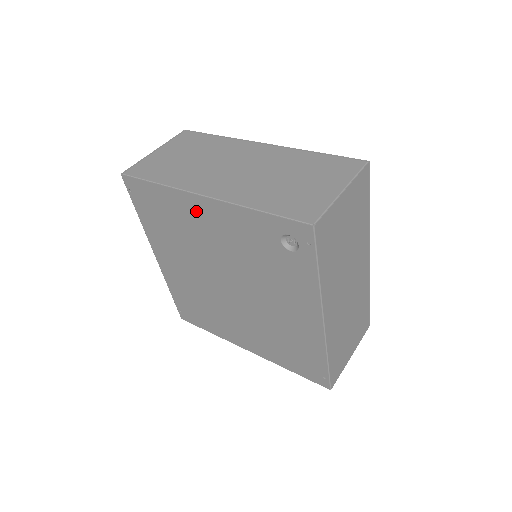
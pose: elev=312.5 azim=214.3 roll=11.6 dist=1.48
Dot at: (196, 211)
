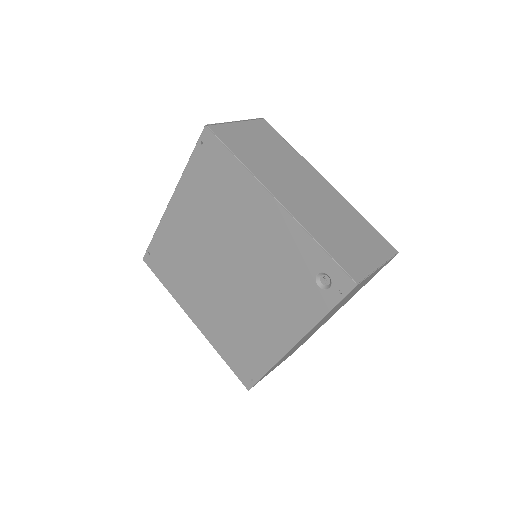
Dot at: (257, 204)
